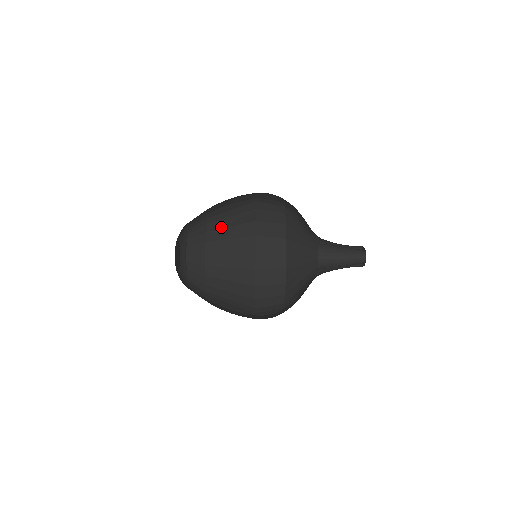
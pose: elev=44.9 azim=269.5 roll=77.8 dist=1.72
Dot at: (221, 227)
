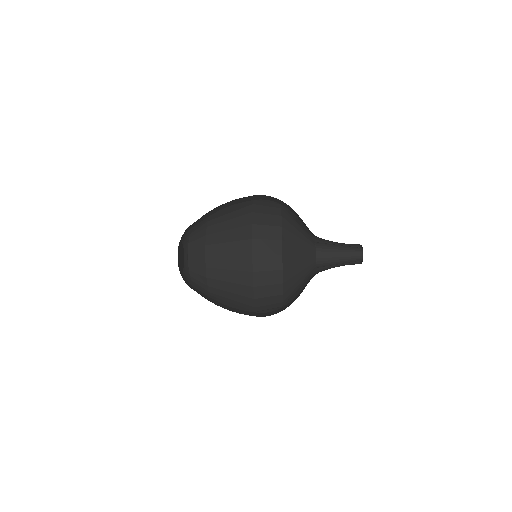
Dot at: (219, 254)
